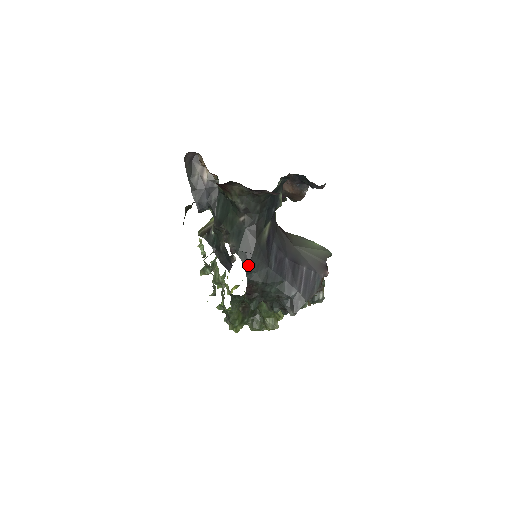
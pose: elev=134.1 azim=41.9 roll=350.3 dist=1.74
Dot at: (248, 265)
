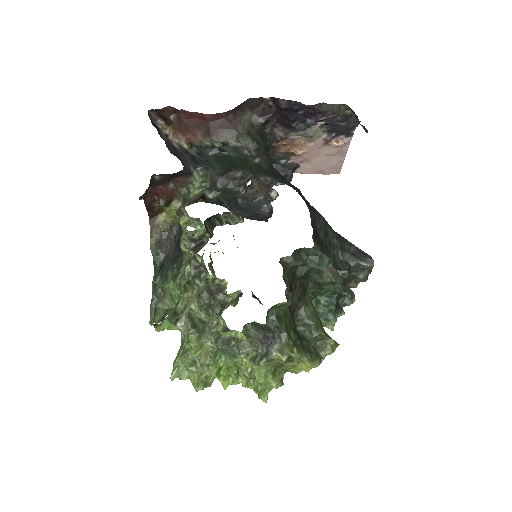
Dot at: (300, 192)
